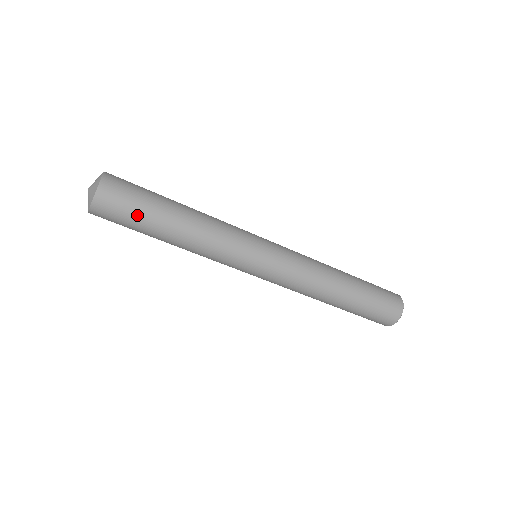
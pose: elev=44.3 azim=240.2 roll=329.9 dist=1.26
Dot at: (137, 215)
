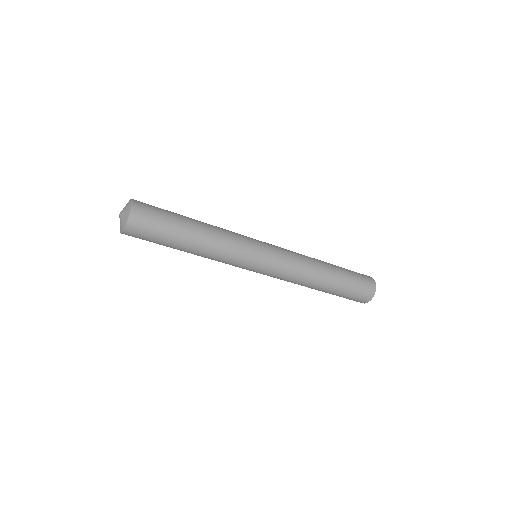
Dot at: (165, 220)
